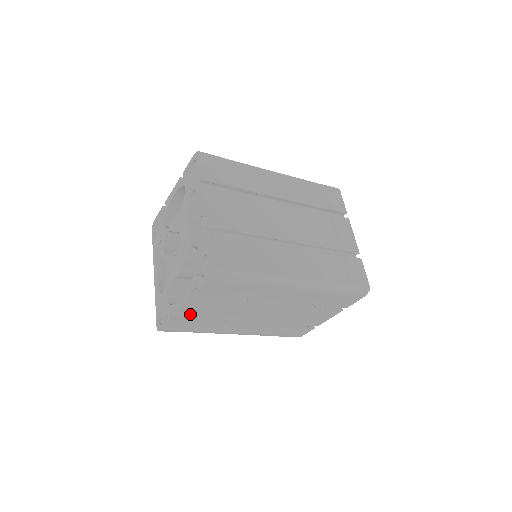
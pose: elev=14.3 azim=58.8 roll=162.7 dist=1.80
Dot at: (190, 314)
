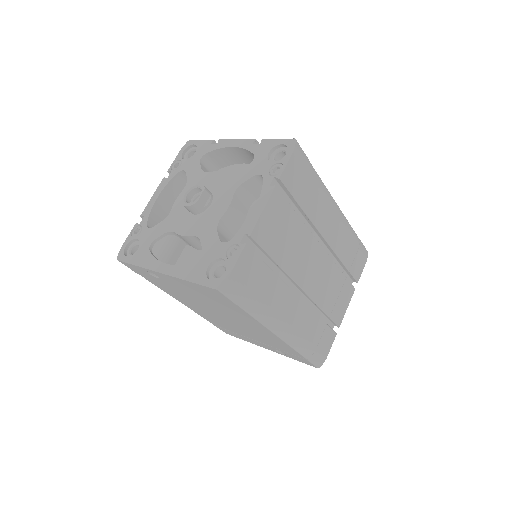
Dot at: (264, 236)
